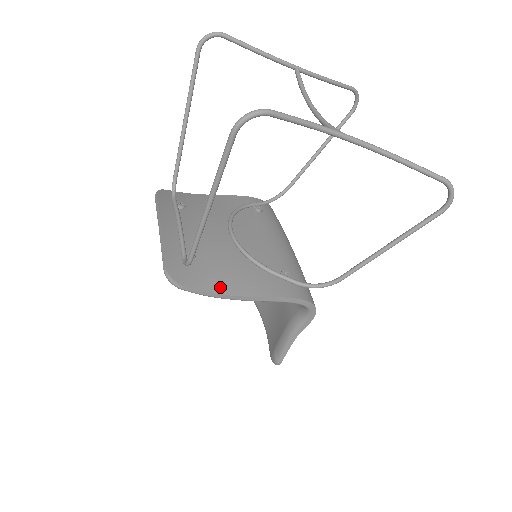
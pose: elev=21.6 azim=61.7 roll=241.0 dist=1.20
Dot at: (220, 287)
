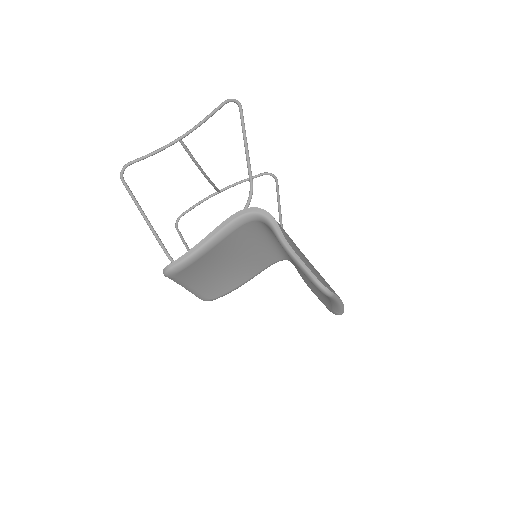
Dot at: occluded
